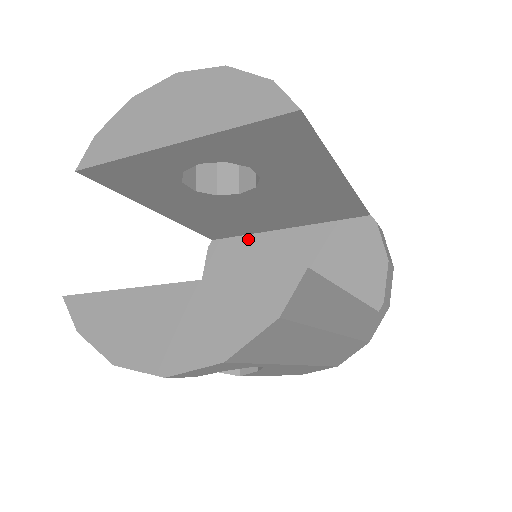
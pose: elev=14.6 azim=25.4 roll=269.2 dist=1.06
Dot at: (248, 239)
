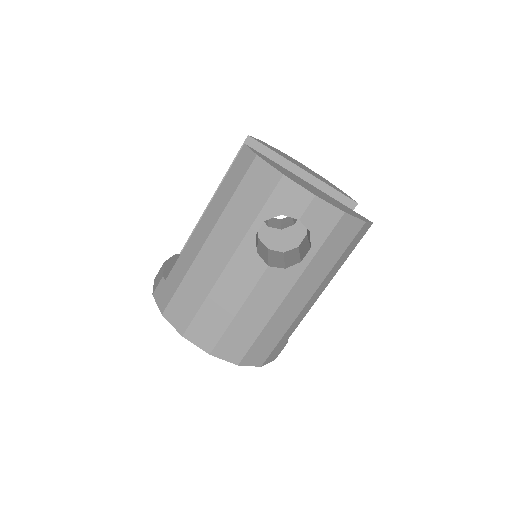
Dot at: occluded
